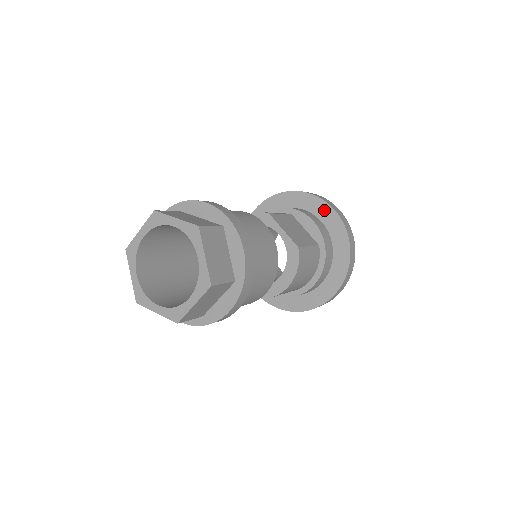
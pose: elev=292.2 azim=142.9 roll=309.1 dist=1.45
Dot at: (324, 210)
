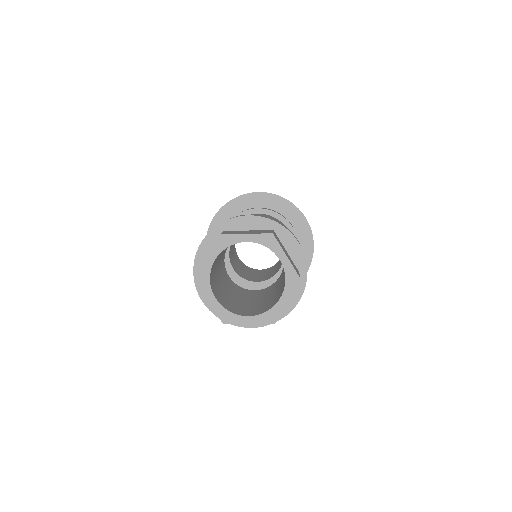
Dot at: (307, 241)
